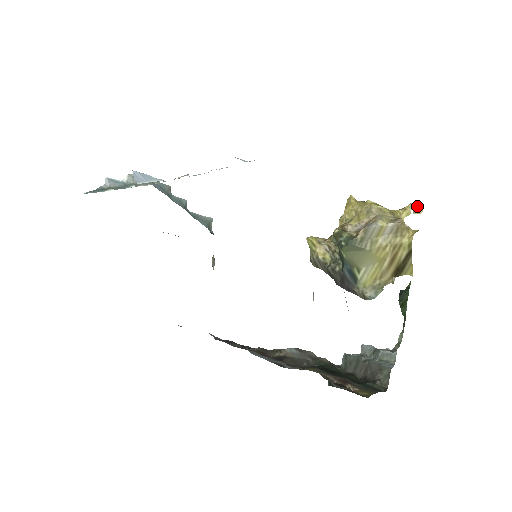
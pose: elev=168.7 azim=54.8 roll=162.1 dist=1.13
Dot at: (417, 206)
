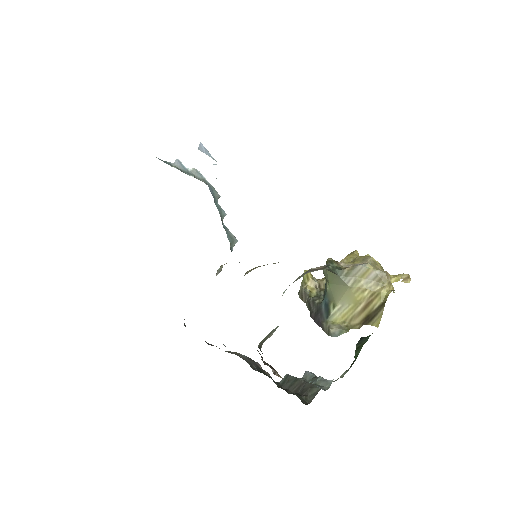
Dot at: (407, 277)
